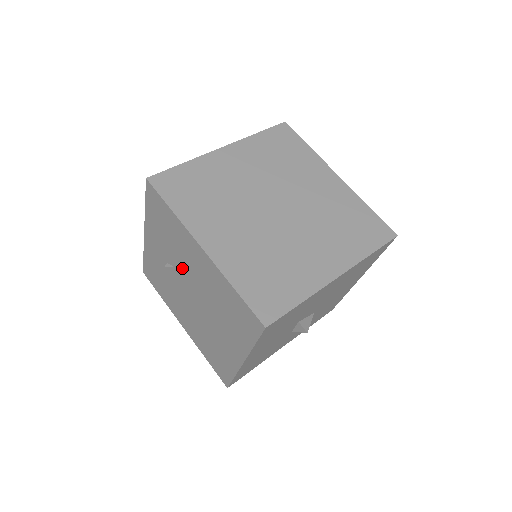
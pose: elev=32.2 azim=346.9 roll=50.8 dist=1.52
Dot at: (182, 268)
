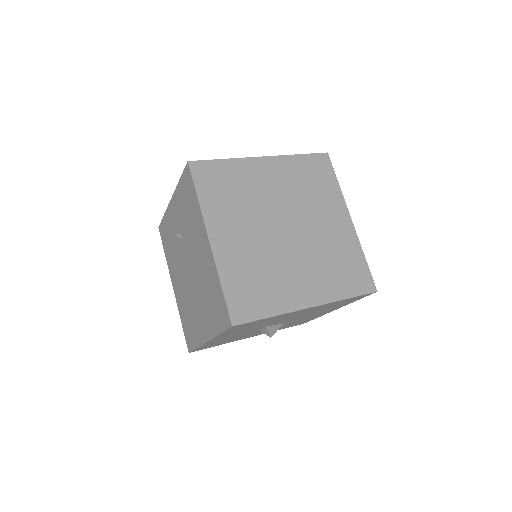
Dot at: (189, 244)
